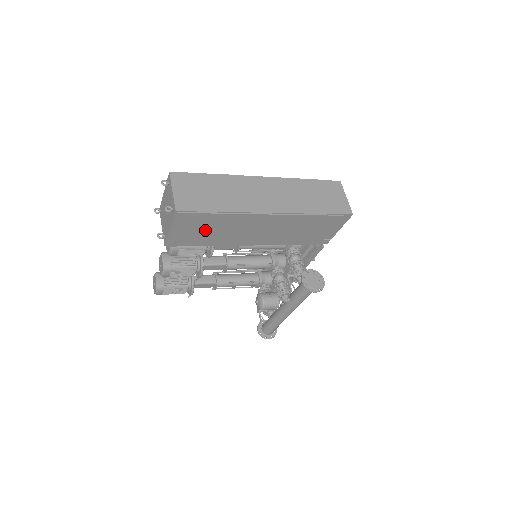
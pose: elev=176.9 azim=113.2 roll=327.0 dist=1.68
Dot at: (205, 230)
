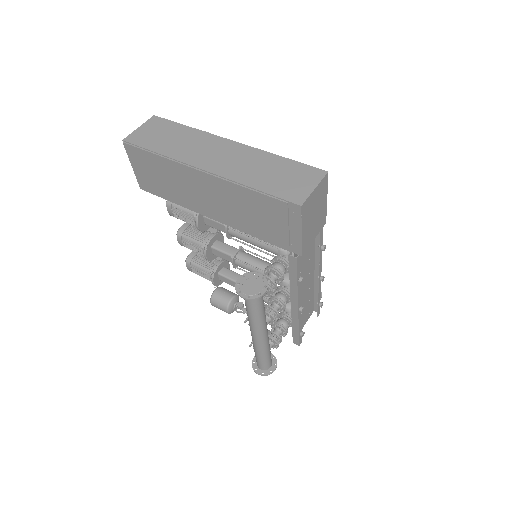
Dot at: (157, 176)
